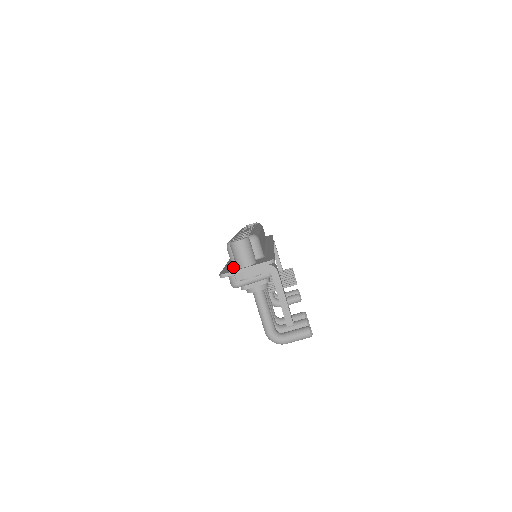
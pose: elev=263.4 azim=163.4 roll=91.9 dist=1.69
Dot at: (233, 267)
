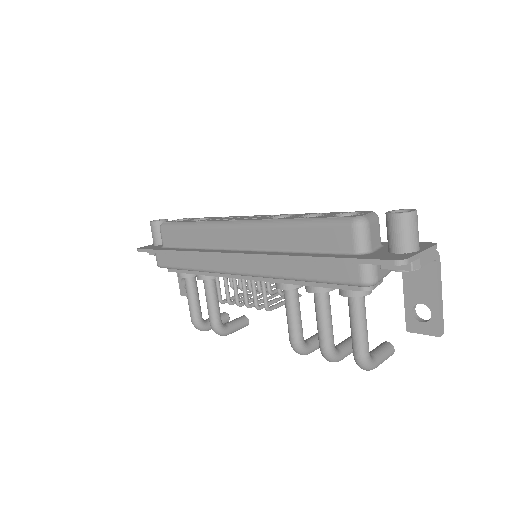
Dot at: (373, 254)
